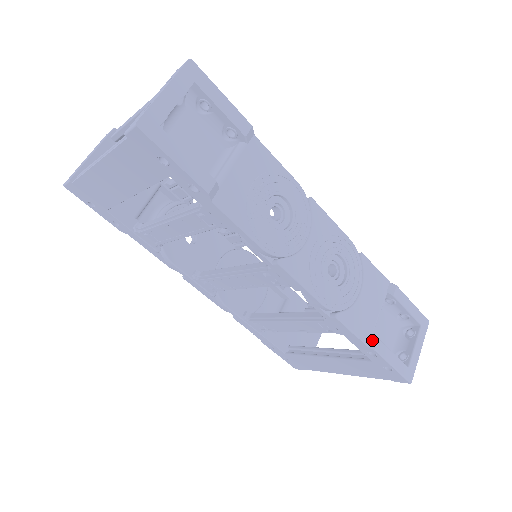
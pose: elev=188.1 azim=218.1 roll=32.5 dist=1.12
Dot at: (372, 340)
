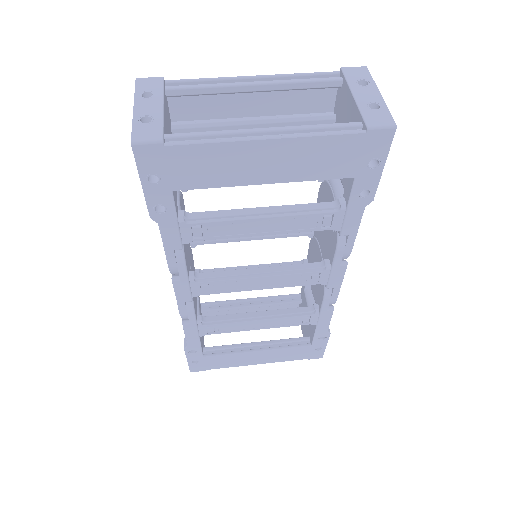
Dot at: occluded
